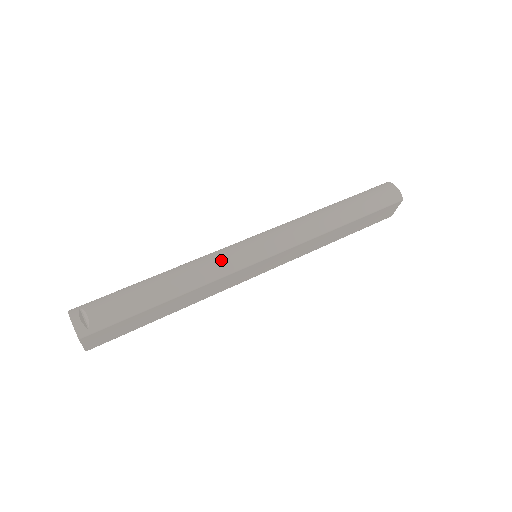
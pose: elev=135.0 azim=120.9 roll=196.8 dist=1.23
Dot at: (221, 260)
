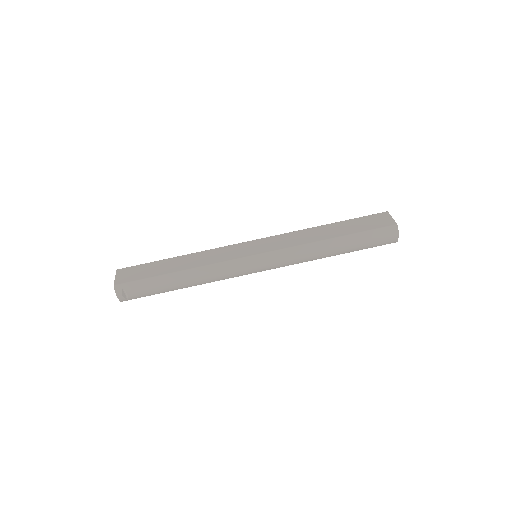
Dot at: (226, 273)
